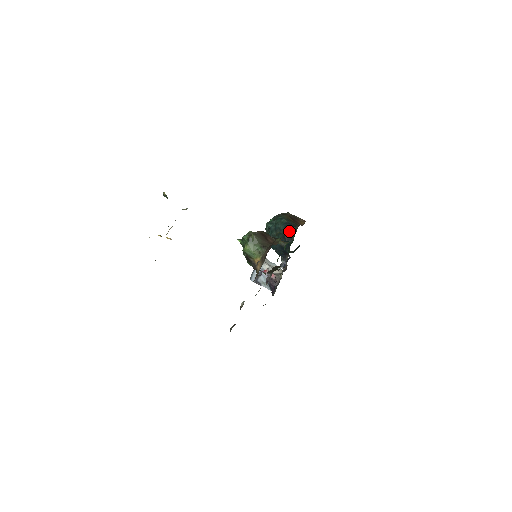
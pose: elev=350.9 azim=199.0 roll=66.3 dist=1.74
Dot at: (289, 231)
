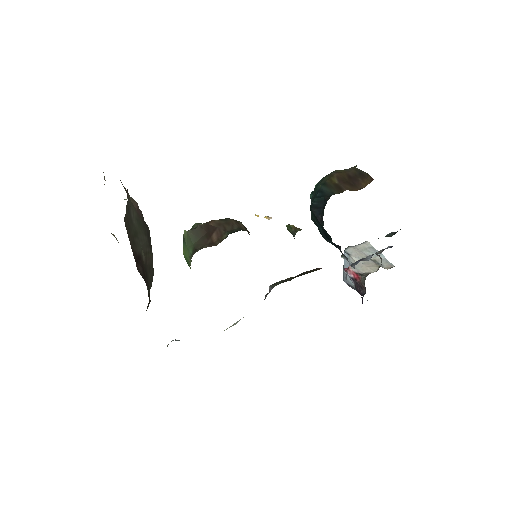
Dot at: (319, 206)
